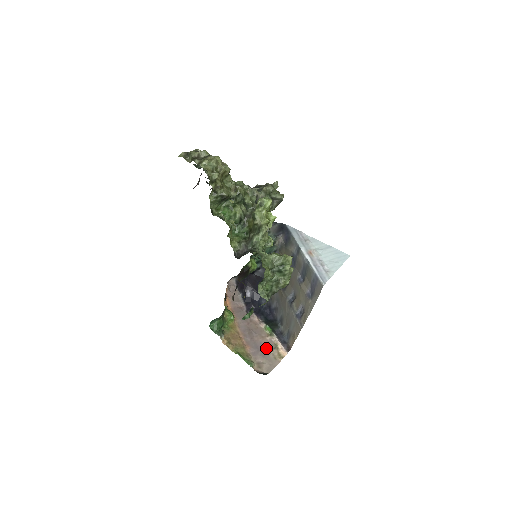
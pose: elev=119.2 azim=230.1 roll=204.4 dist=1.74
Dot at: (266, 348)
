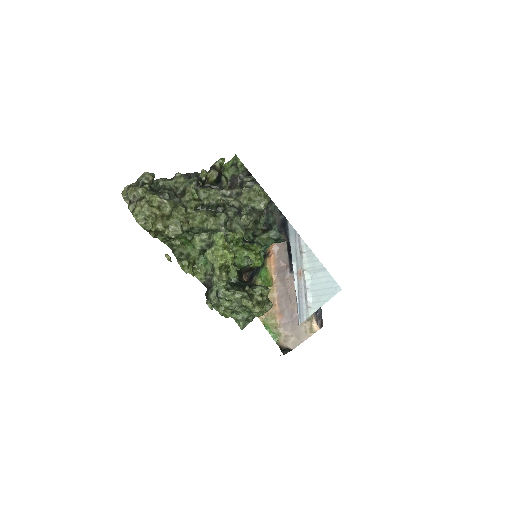
Dot at: occluded
